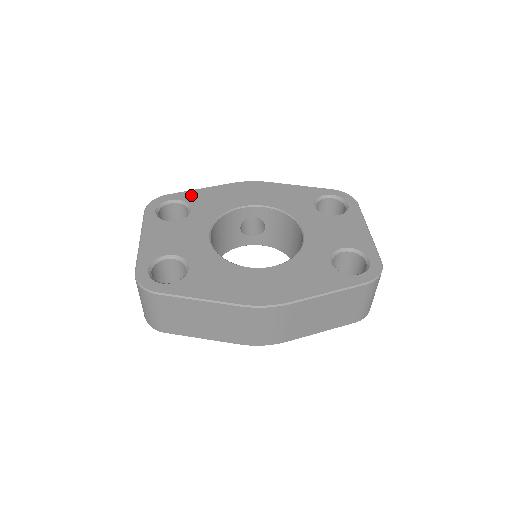
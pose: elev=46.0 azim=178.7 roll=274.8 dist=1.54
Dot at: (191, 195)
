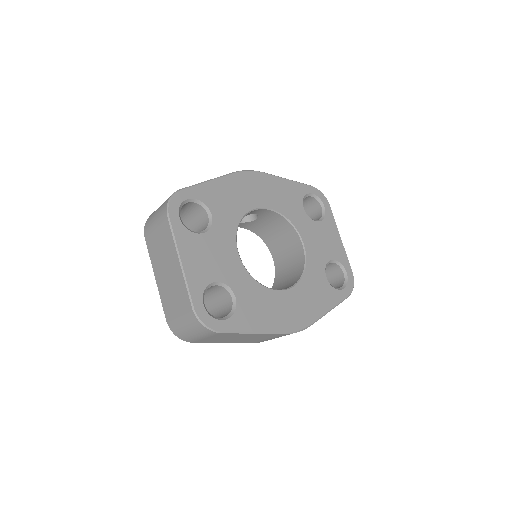
Dot at: (205, 191)
